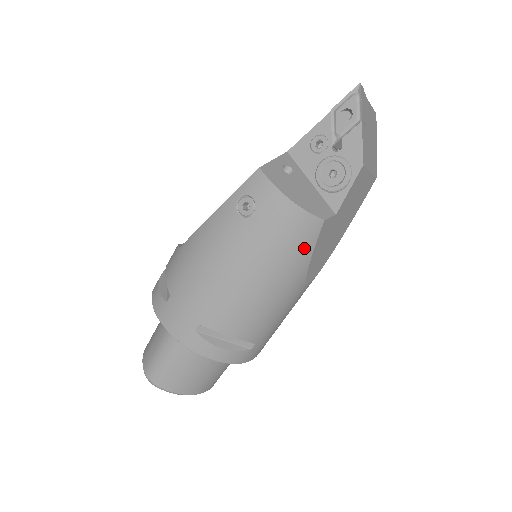
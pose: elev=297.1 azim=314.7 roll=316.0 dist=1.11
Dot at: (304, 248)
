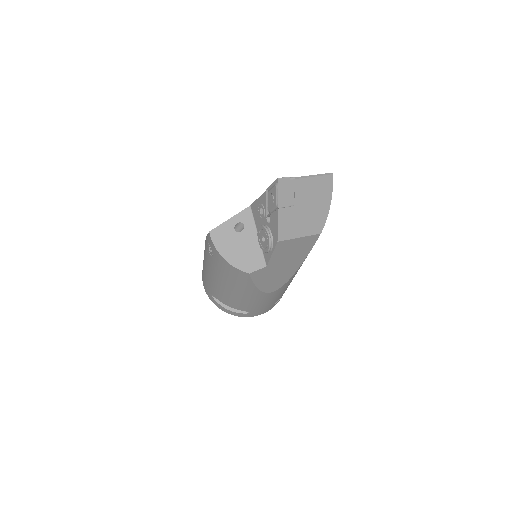
Dot at: (246, 282)
